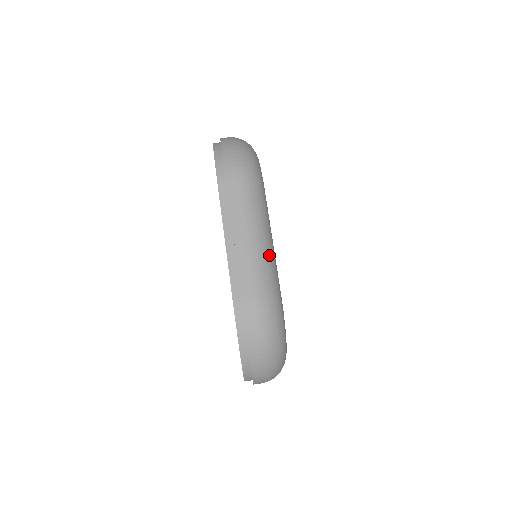
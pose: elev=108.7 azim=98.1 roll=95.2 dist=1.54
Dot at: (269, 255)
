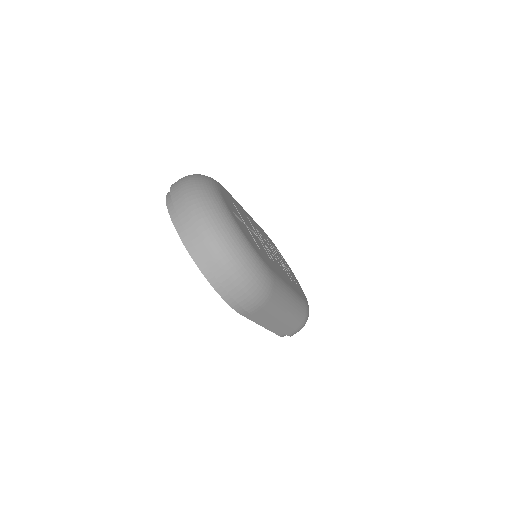
Dot at: (296, 306)
